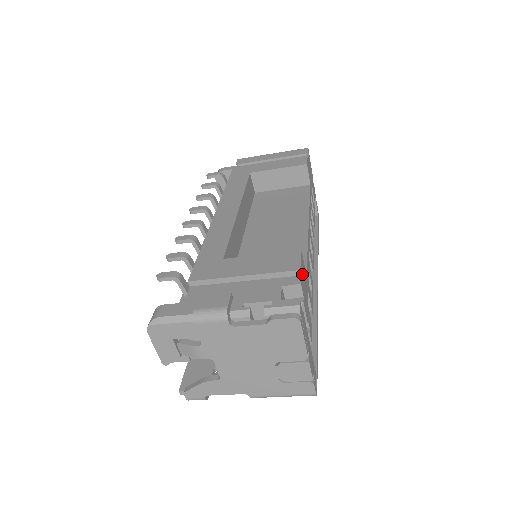
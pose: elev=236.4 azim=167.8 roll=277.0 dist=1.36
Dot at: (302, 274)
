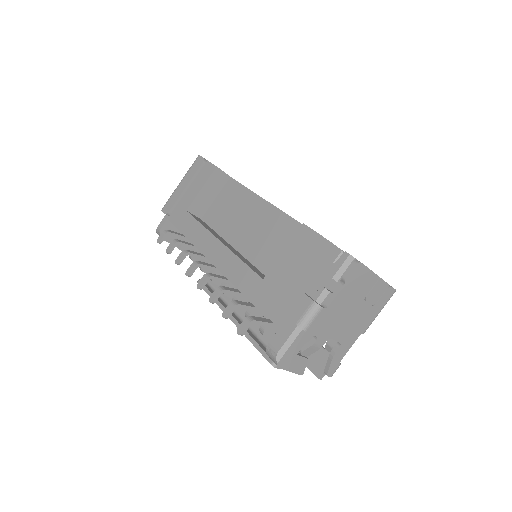
Dot at: occluded
